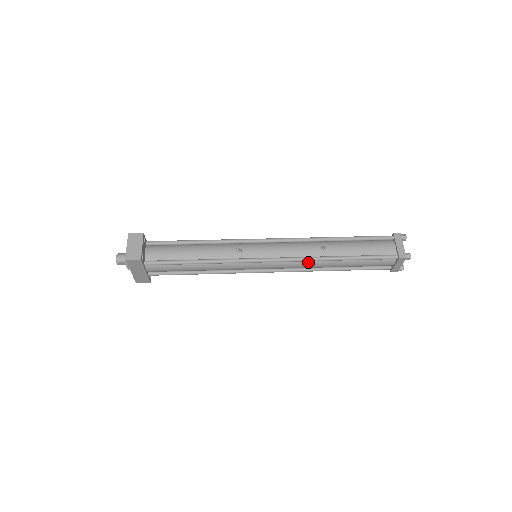
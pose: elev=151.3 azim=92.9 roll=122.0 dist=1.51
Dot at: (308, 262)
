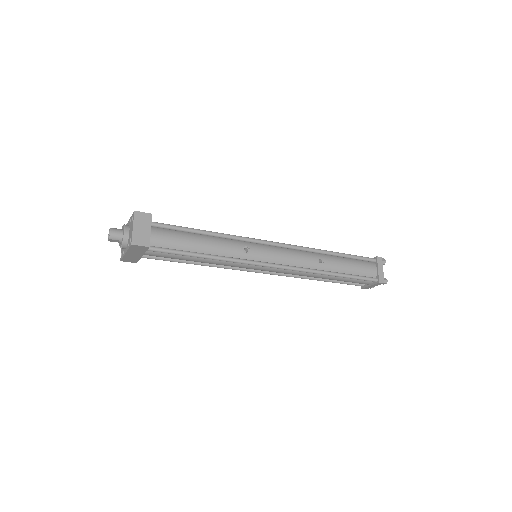
Dot at: (304, 272)
